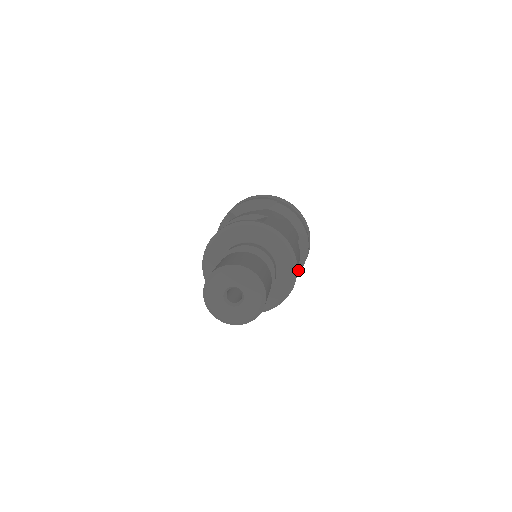
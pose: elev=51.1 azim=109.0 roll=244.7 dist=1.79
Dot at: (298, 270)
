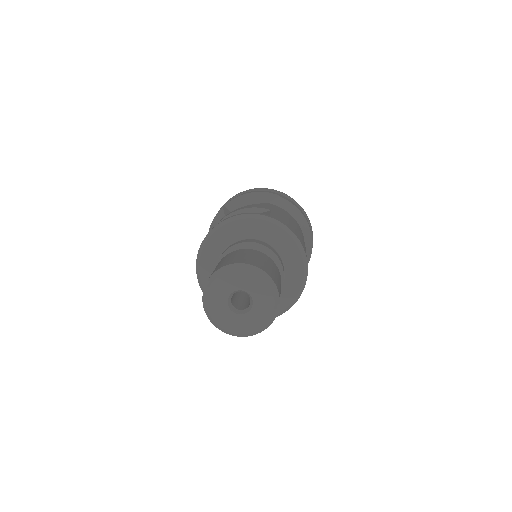
Dot at: occluded
